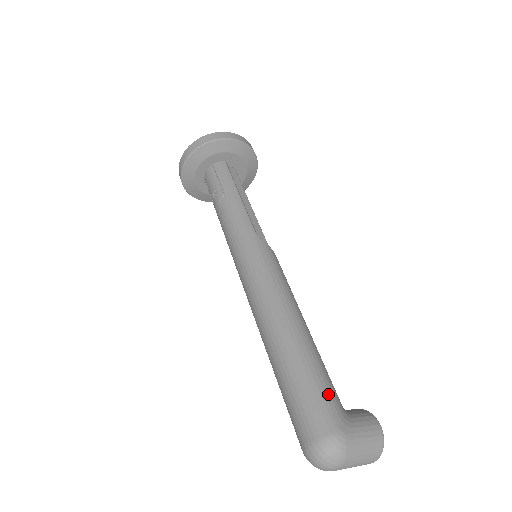
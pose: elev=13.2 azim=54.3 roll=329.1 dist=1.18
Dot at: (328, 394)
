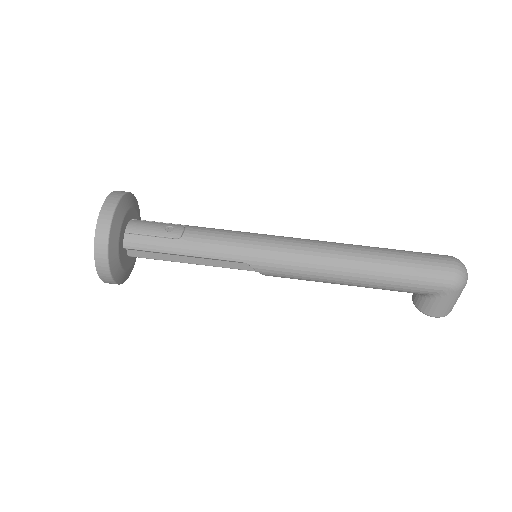
Dot at: occluded
